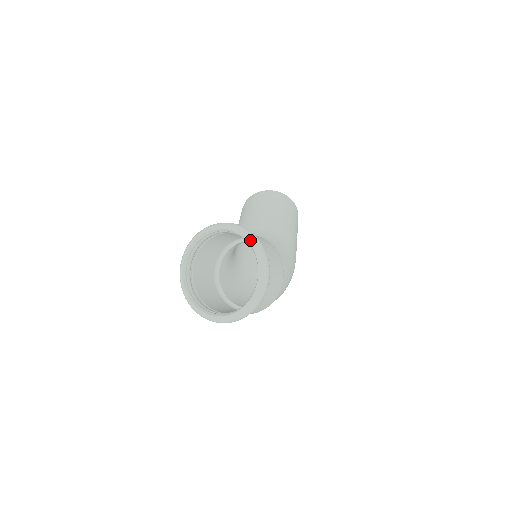
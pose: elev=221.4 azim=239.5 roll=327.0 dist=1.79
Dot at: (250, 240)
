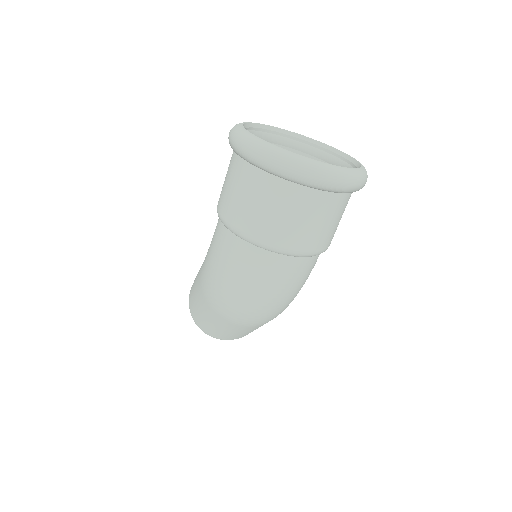
Dot at: occluded
